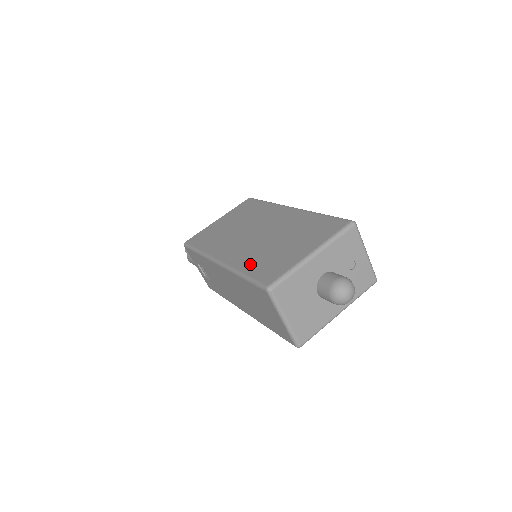
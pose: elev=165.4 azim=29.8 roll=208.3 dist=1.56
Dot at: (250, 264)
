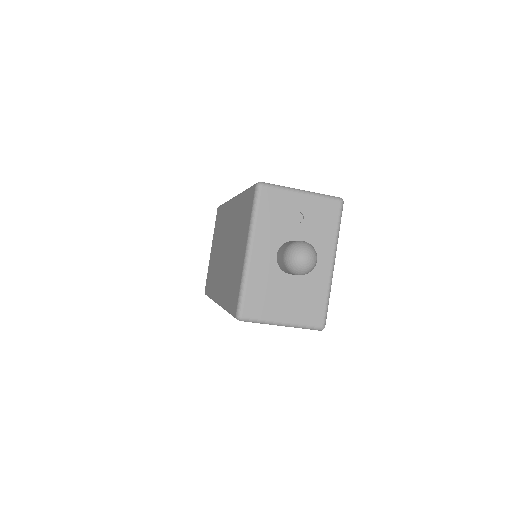
Dot at: (226, 294)
